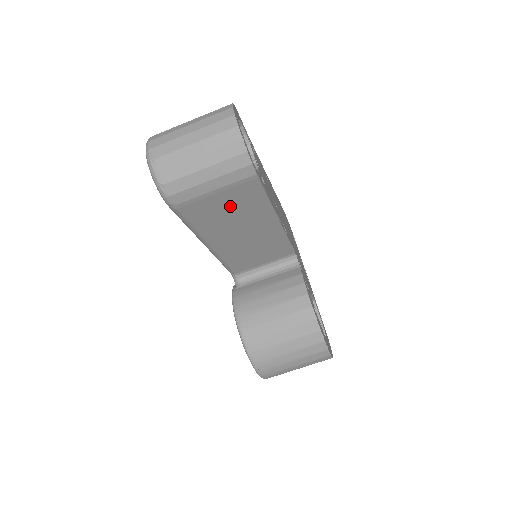
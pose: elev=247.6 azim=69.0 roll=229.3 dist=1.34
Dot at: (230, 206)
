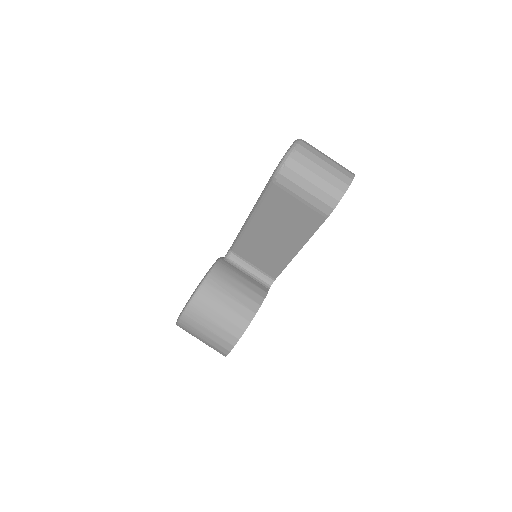
Dot at: (294, 214)
